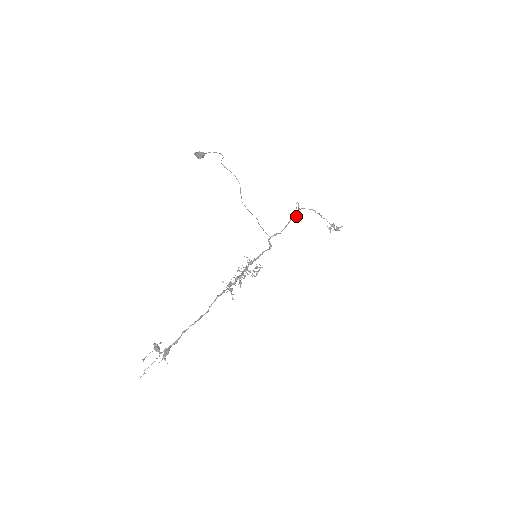
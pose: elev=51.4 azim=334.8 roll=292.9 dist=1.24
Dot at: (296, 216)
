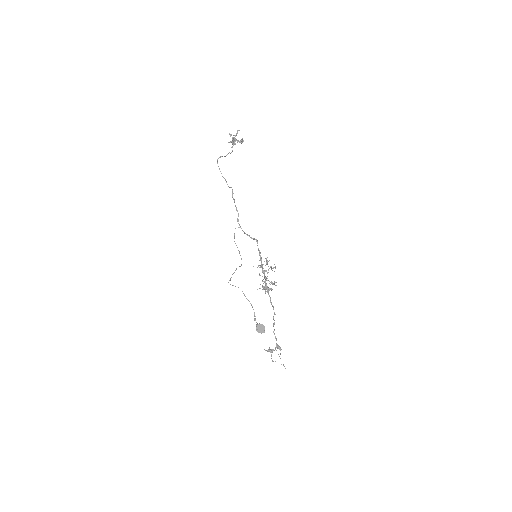
Dot at: (232, 189)
